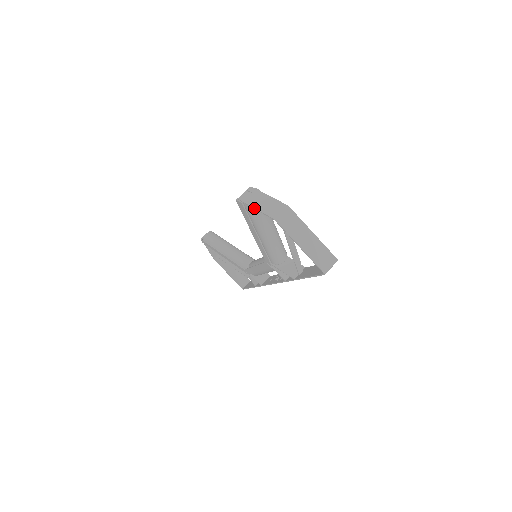
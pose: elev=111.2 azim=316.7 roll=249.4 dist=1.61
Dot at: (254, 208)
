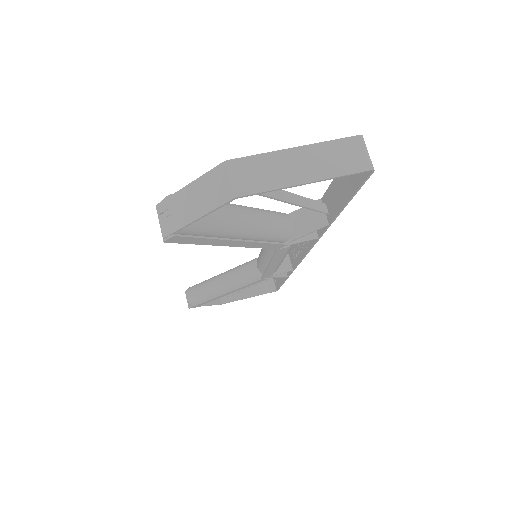
Dot at: (194, 221)
